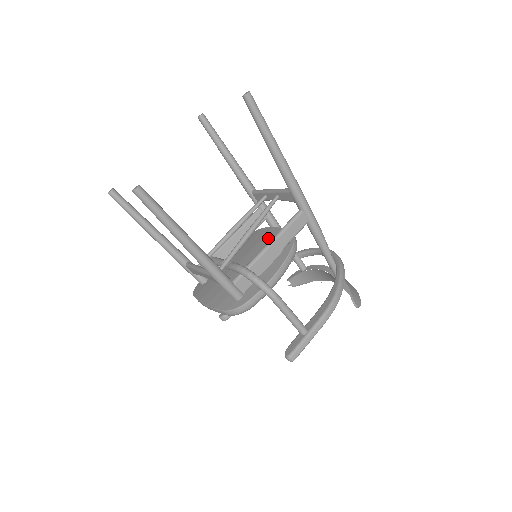
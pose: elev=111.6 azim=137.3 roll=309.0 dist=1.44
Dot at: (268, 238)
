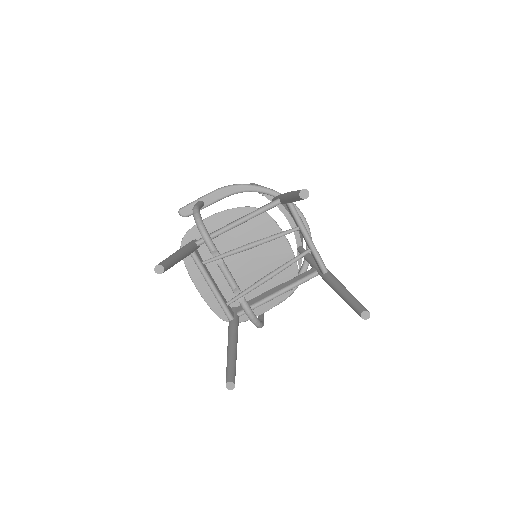
Dot at: (275, 252)
